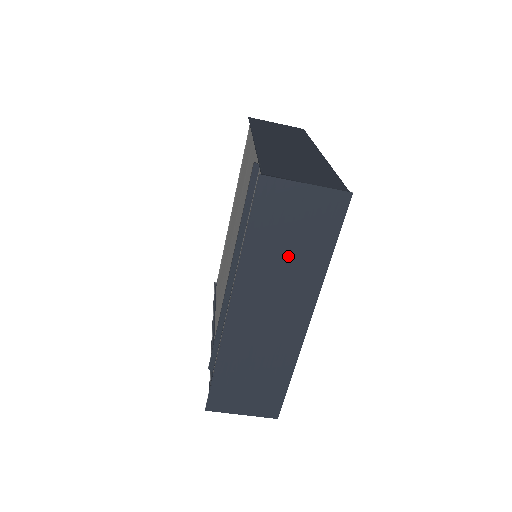
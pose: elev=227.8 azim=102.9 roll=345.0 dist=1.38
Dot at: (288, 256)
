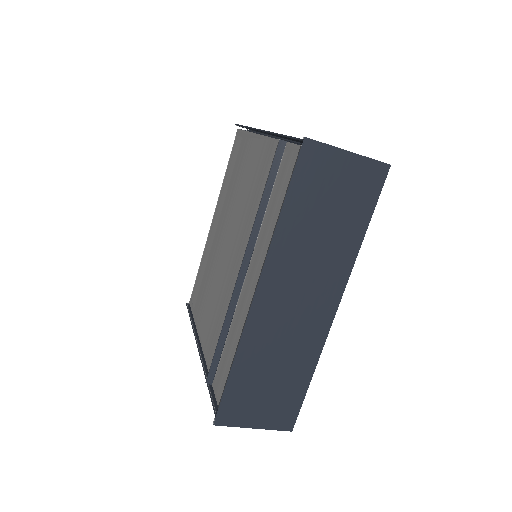
Dot at: (323, 232)
